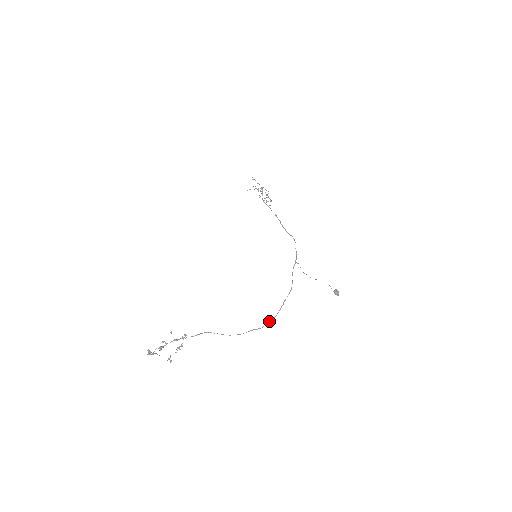
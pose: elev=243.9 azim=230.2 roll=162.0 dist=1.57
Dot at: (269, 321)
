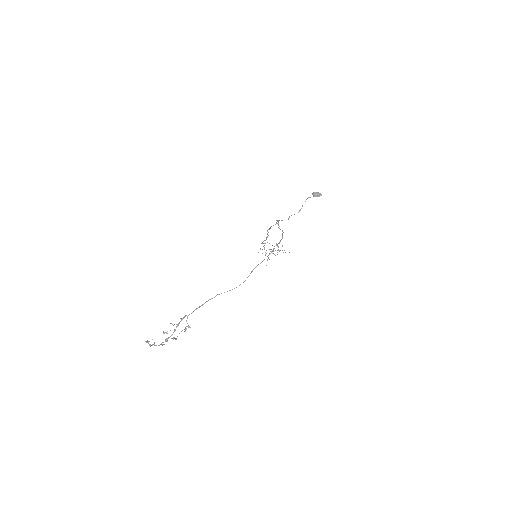
Dot at: occluded
